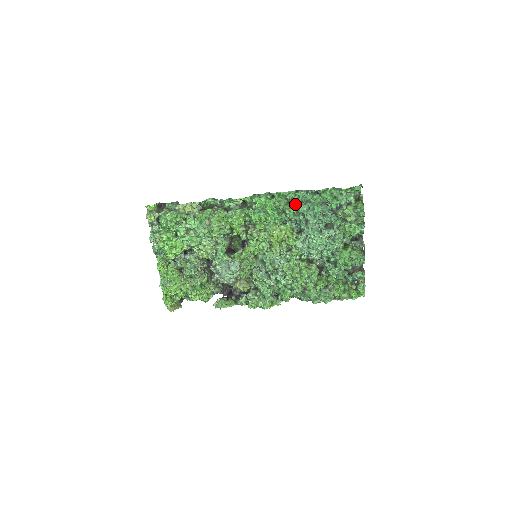
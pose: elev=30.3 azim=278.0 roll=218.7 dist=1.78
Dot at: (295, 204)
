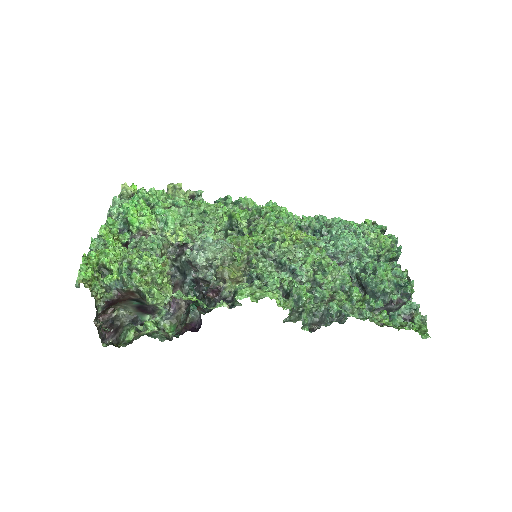
Dot at: occluded
